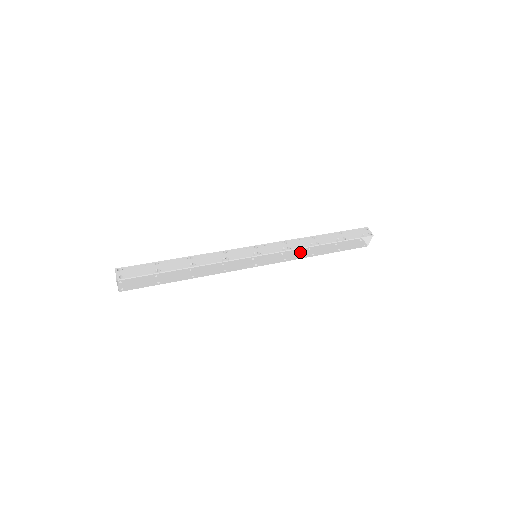
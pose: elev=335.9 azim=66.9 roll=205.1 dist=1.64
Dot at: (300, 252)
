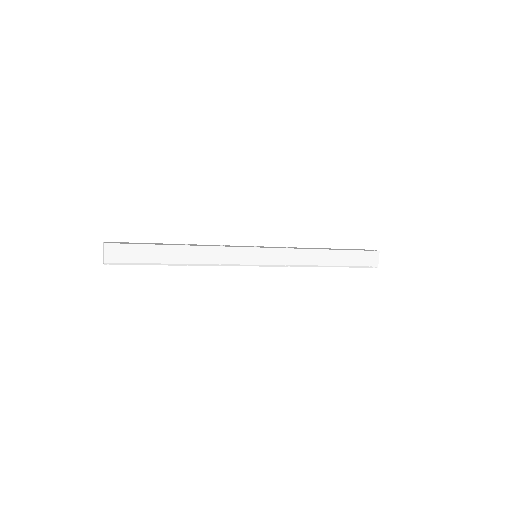
Dot at: (303, 256)
